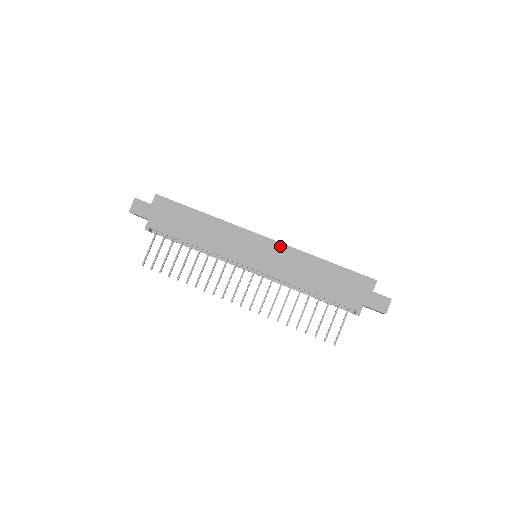
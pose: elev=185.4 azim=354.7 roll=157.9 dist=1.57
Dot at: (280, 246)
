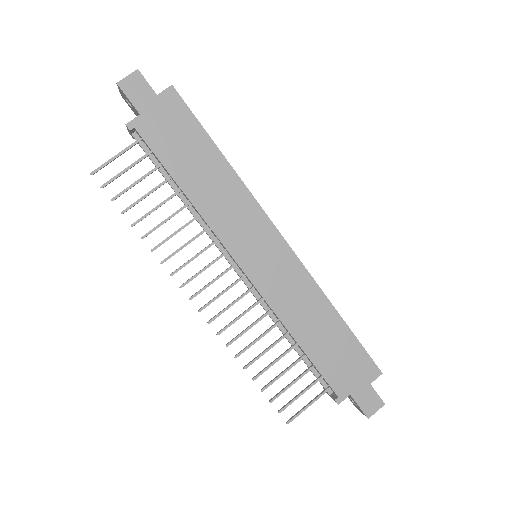
Dot at: (297, 264)
